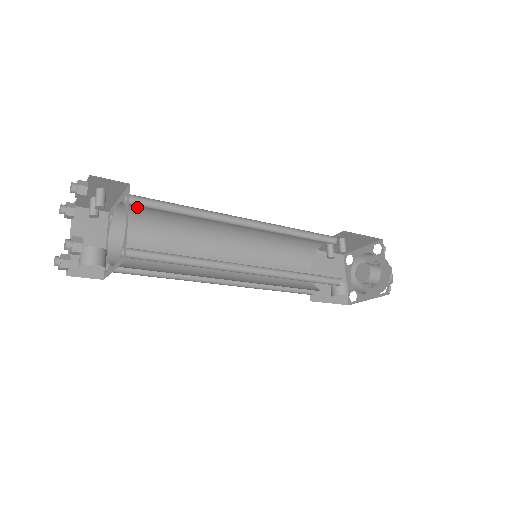
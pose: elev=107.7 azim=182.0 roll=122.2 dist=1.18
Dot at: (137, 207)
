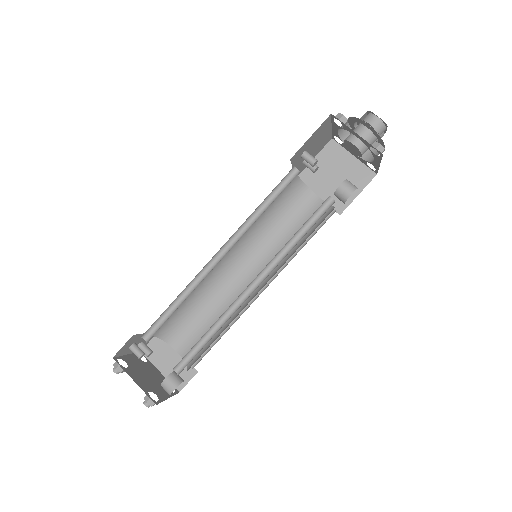
Dot at: occluded
